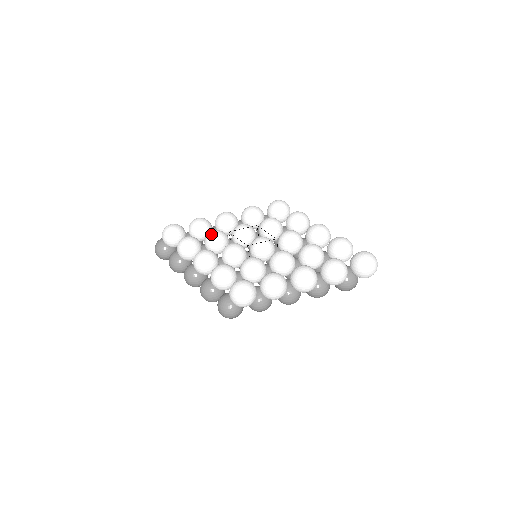
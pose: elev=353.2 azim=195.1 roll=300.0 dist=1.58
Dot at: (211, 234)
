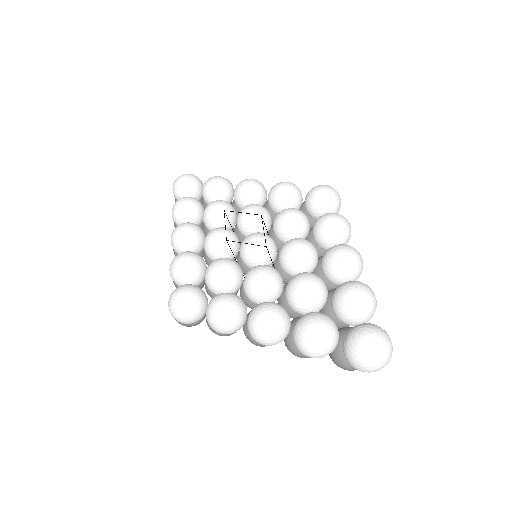
Dot at: (210, 205)
